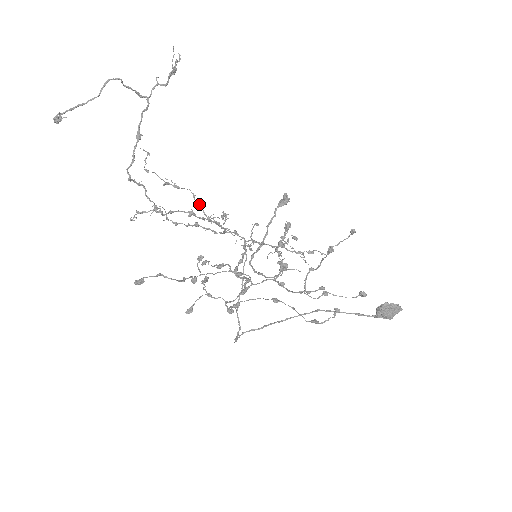
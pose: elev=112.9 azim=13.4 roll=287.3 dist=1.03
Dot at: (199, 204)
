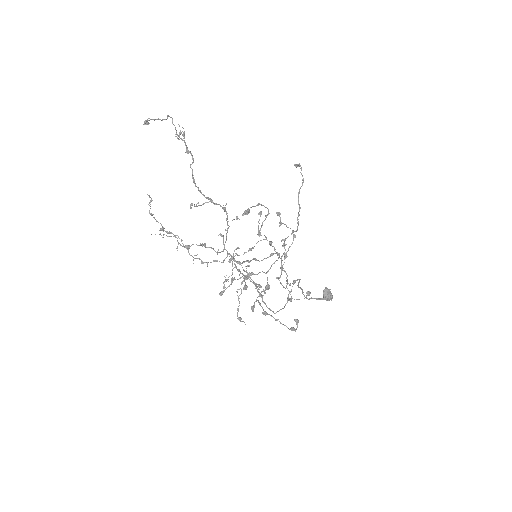
Dot at: (188, 245)
